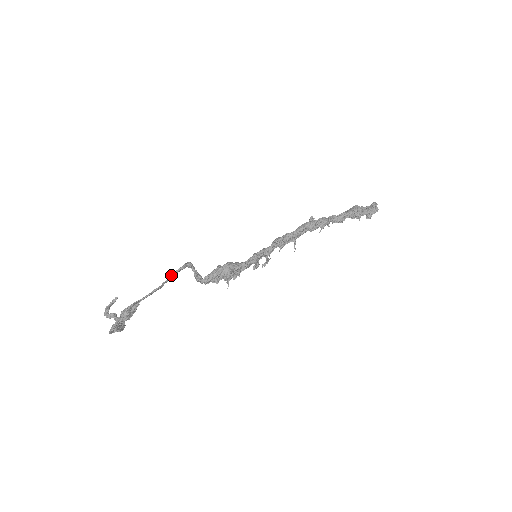
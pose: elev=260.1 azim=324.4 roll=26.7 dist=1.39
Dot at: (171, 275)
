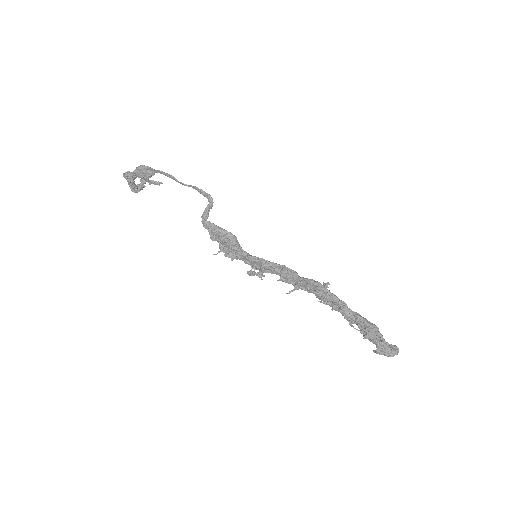
Dot at: (191, 185)
